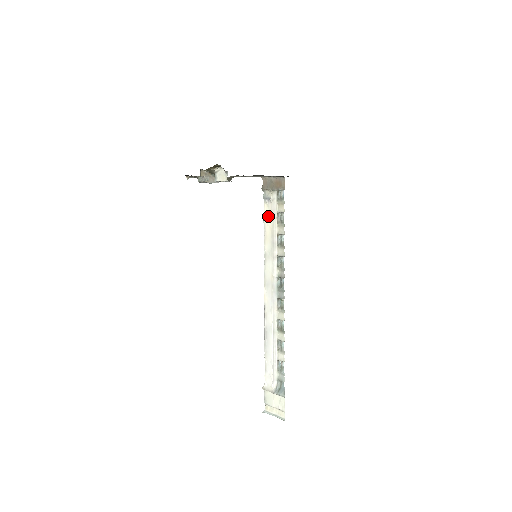
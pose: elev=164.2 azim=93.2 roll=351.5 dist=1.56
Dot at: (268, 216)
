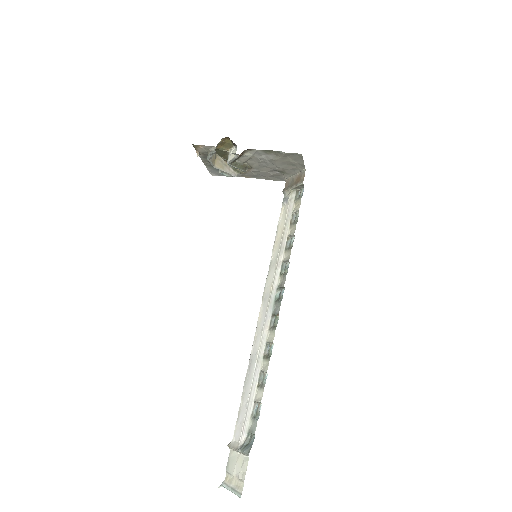
Dot at: (283, 218)
